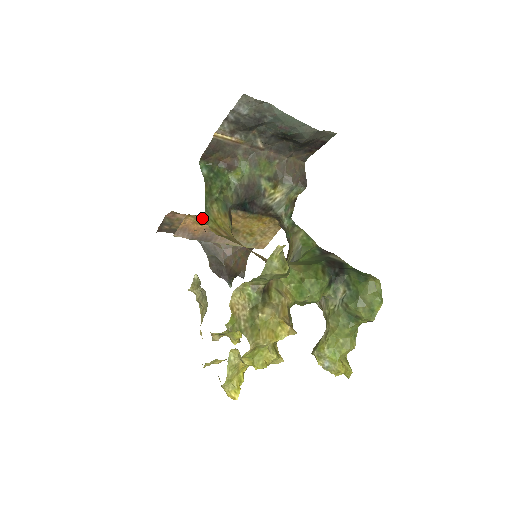
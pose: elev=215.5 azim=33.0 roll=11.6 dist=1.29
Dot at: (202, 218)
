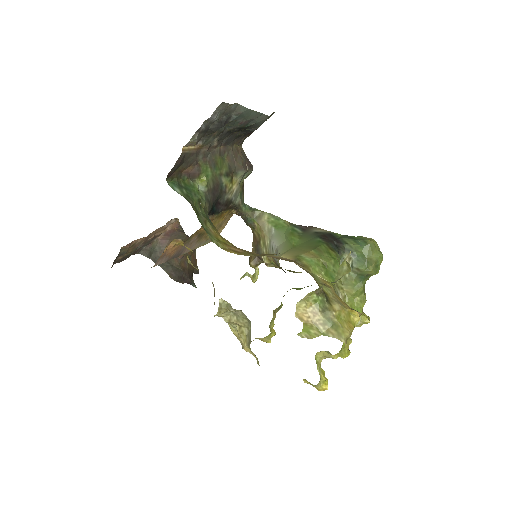
Dot at: (152, 233)
